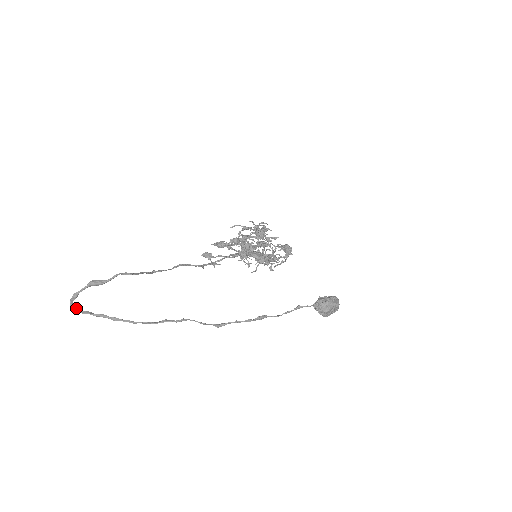
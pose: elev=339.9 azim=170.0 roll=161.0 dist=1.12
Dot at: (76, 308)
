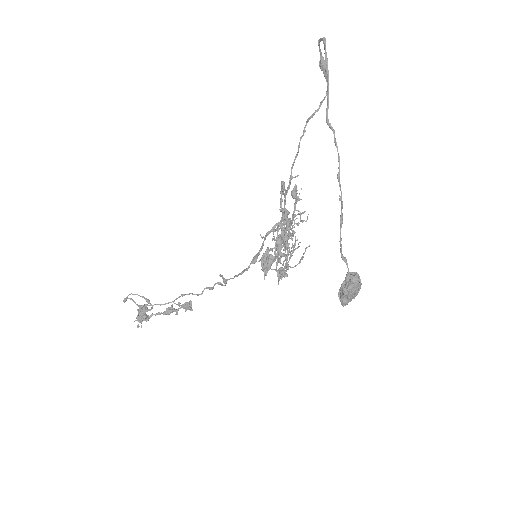
Dot at: (324, 42)
